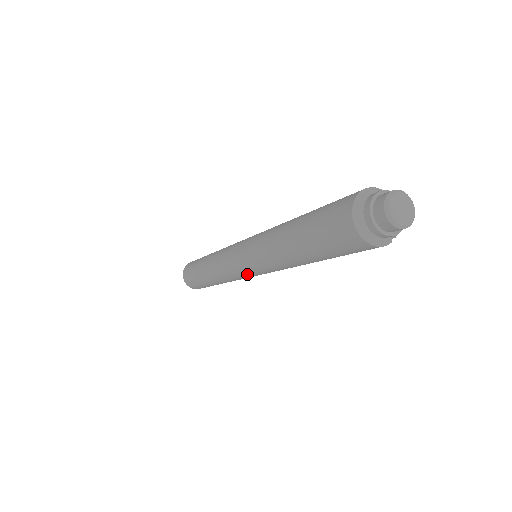
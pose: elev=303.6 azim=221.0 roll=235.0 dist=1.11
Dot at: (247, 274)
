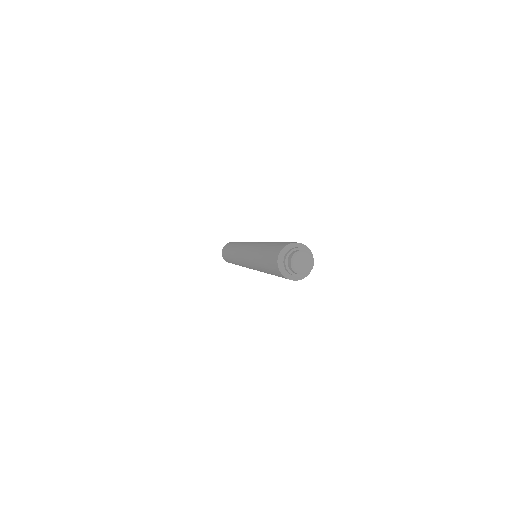
Dot at: occluded
